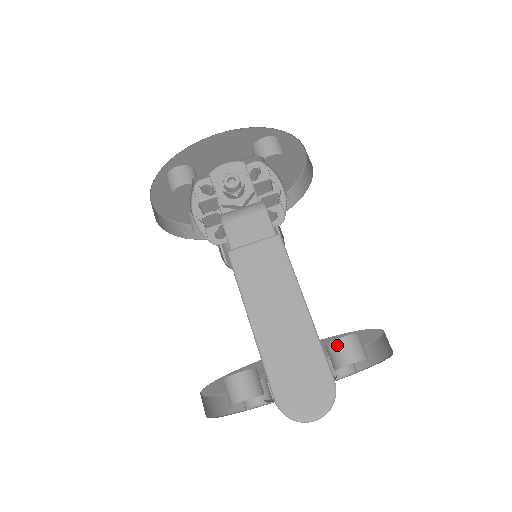
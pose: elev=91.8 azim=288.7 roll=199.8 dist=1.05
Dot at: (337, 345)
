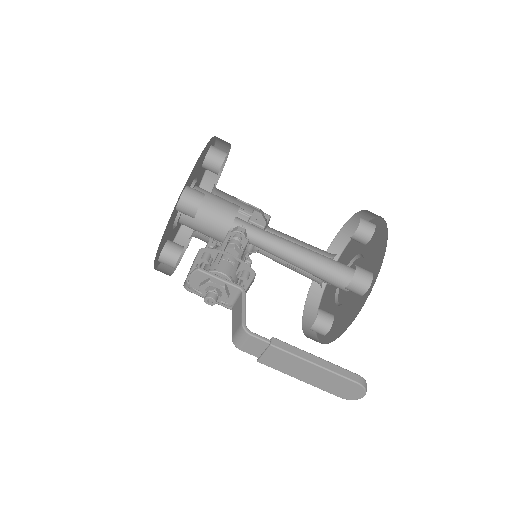
Dot at: (348, 289)
